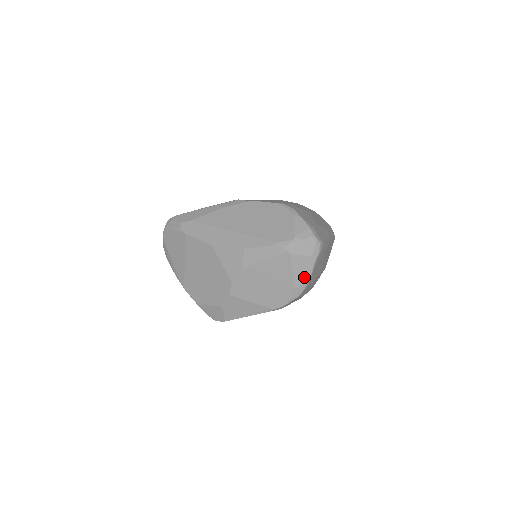
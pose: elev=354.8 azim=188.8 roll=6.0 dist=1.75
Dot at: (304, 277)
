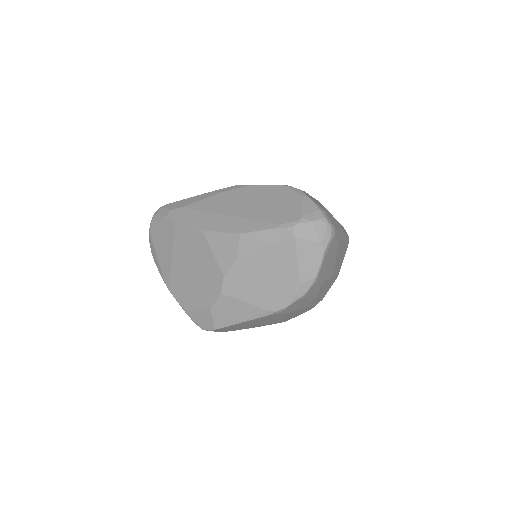
Dot at: (311, 269)
